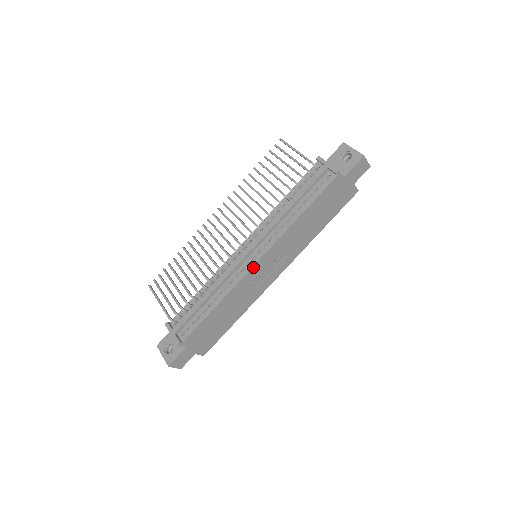
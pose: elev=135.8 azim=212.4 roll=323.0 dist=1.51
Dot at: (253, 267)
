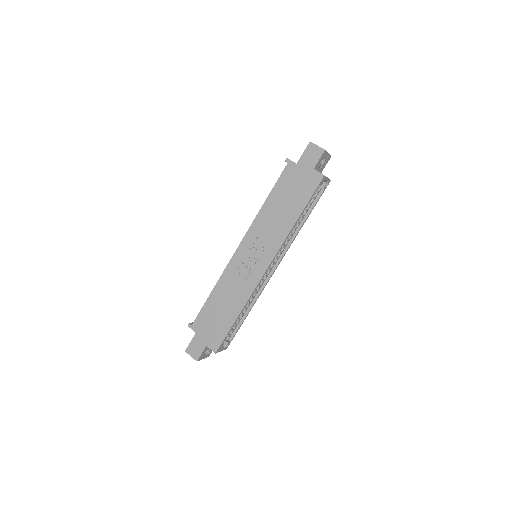
Dot at: (236, 253)
